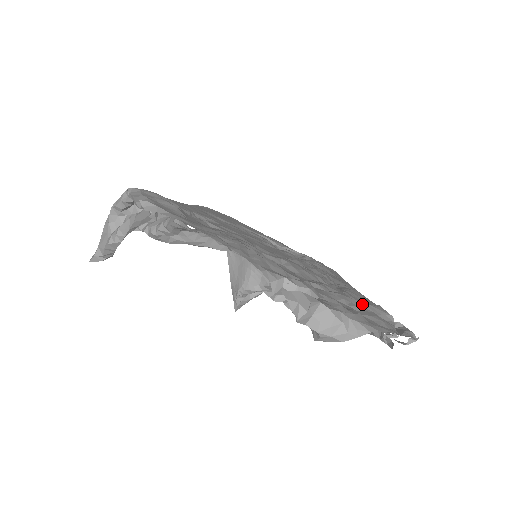
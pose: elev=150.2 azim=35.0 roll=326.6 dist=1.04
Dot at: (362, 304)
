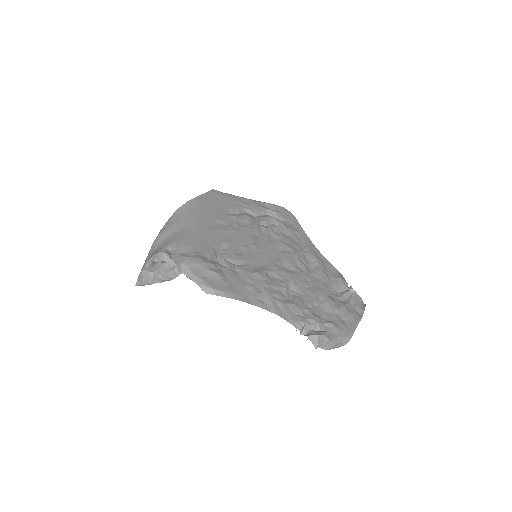
Dot at: (333, 288)
